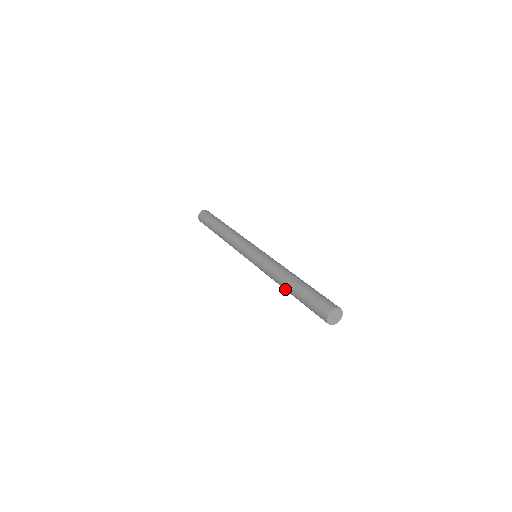
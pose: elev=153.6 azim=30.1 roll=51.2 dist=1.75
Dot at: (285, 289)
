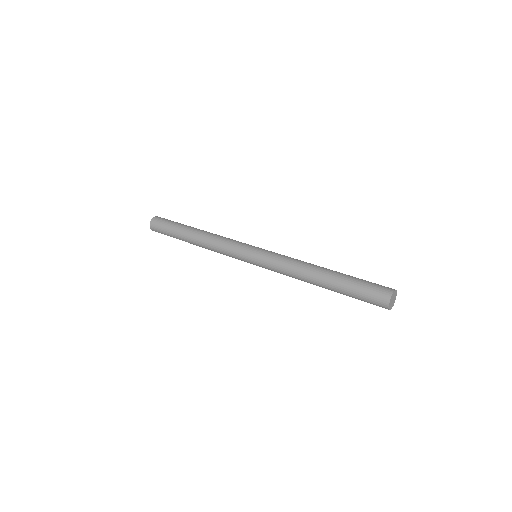
Dot at: (316, 276)
